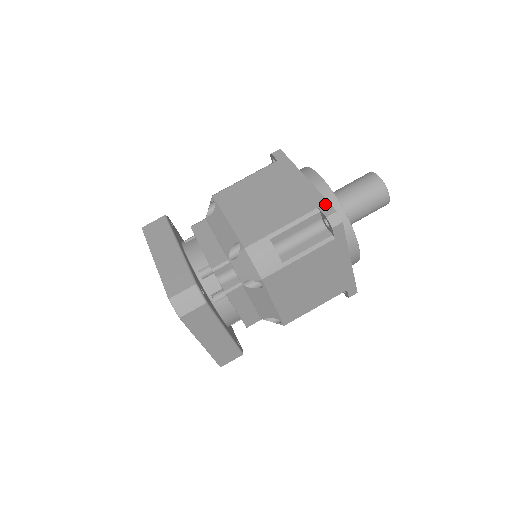
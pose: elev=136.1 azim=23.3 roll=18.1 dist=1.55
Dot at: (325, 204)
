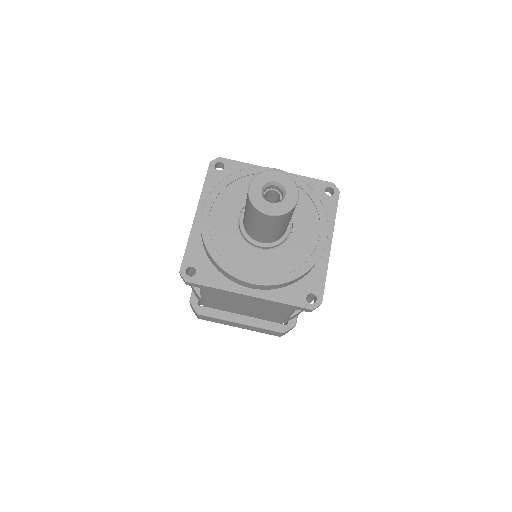
Dot at: (296, 308)
